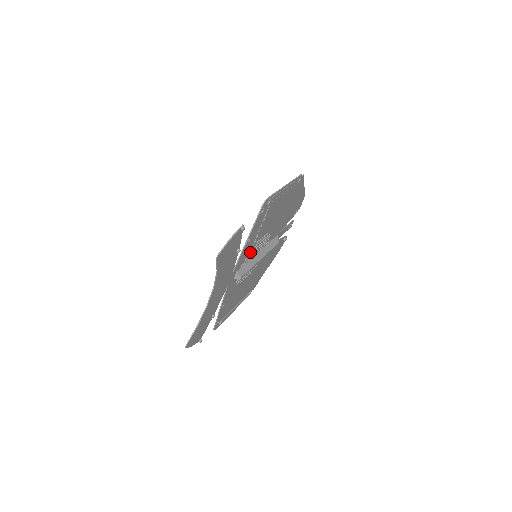
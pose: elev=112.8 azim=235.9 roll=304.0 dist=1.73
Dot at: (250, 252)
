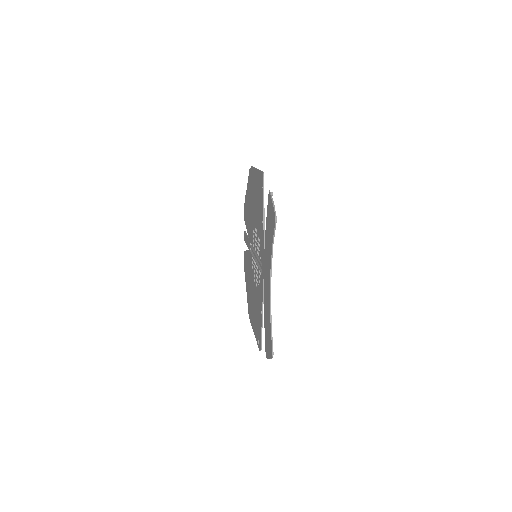
Dot at: (259, 244)
